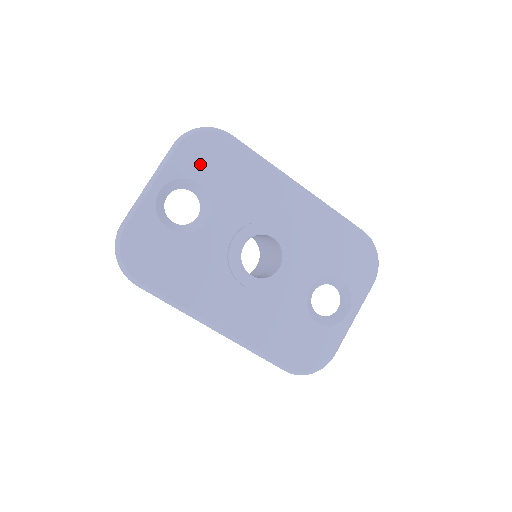
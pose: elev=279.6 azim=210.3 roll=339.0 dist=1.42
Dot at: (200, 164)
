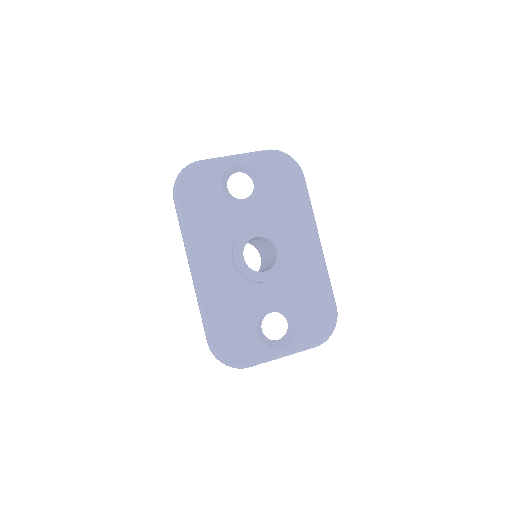
Dot at: (272, 172)
